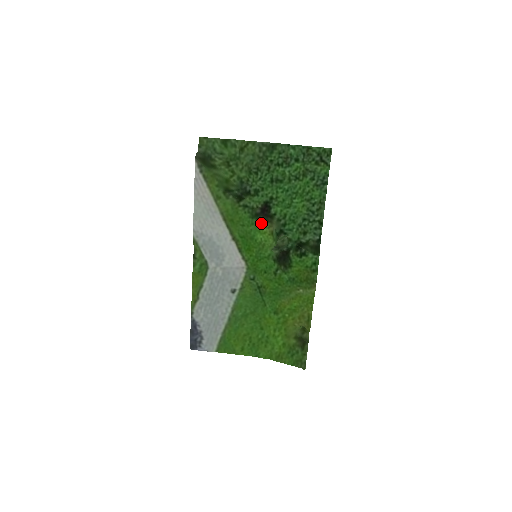
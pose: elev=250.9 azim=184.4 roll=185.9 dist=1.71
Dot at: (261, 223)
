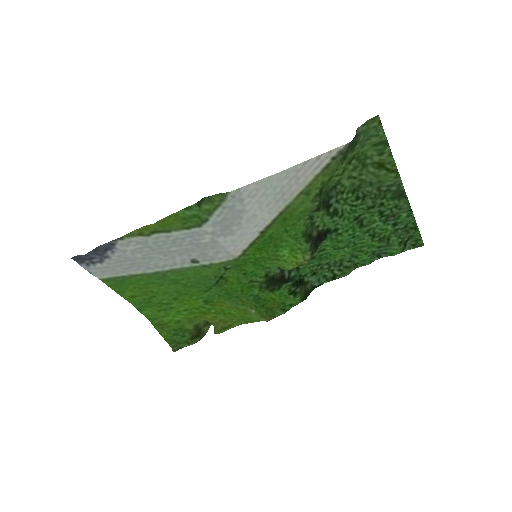
Dot at: (305, 249)
